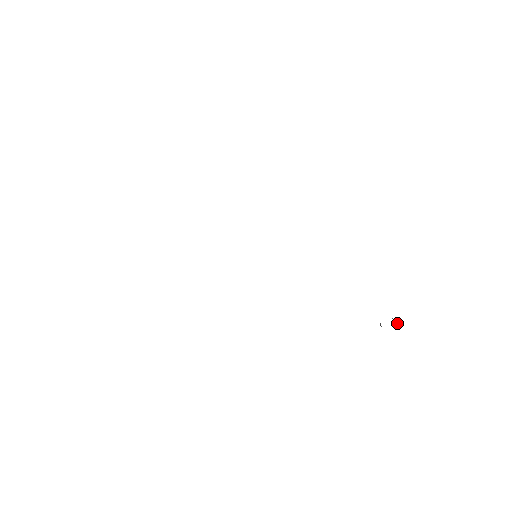
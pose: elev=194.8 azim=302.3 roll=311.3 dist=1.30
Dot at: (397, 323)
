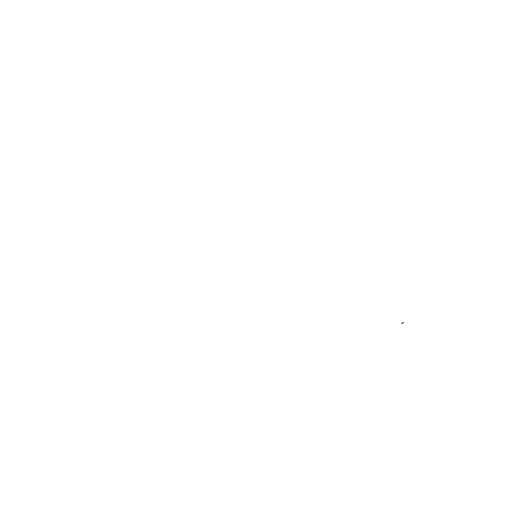
Dot at: occluded
